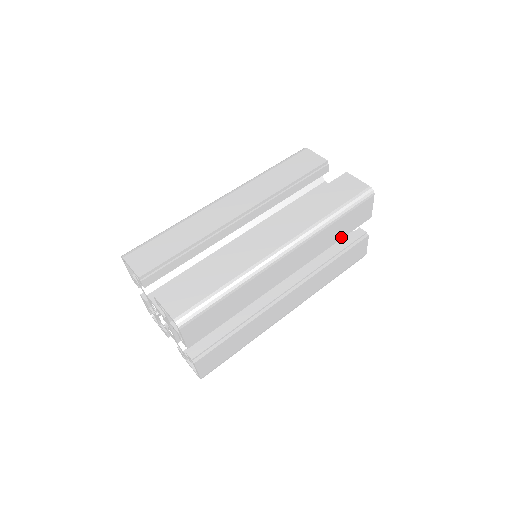
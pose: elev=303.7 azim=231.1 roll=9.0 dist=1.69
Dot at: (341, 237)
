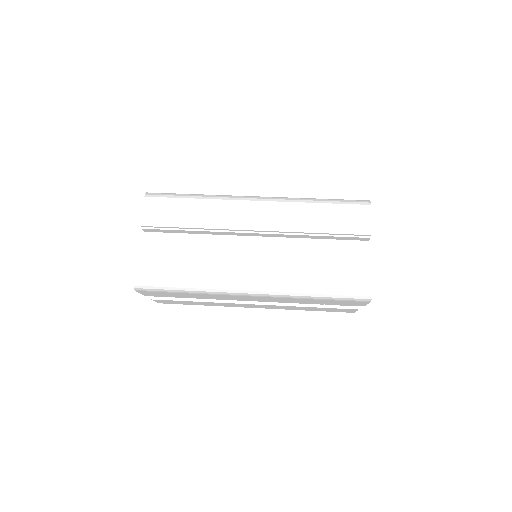
Dot at: (326, 231)
